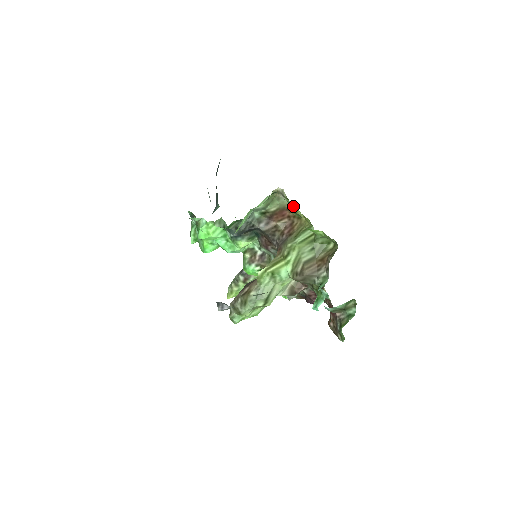
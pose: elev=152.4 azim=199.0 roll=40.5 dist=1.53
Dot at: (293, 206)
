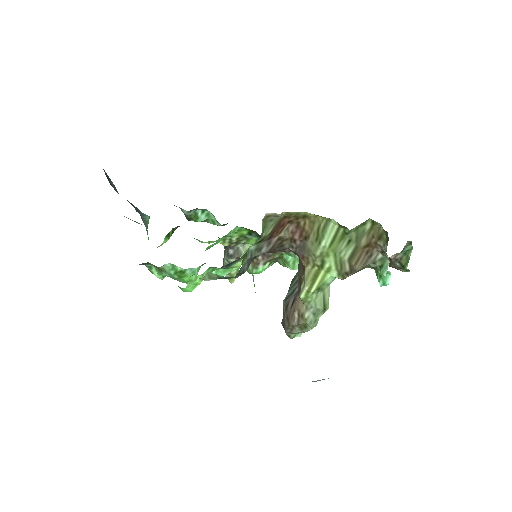
Dot at: (291, 212)
